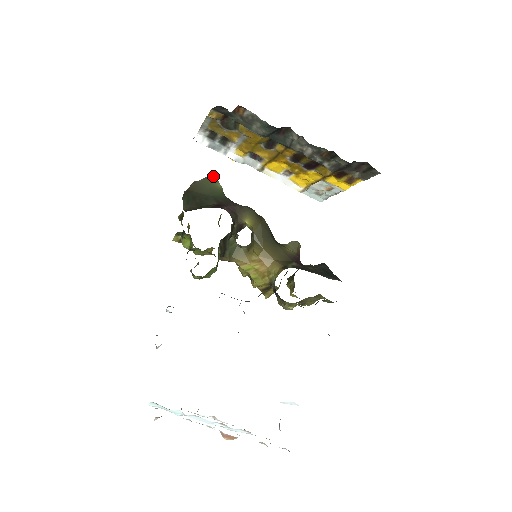
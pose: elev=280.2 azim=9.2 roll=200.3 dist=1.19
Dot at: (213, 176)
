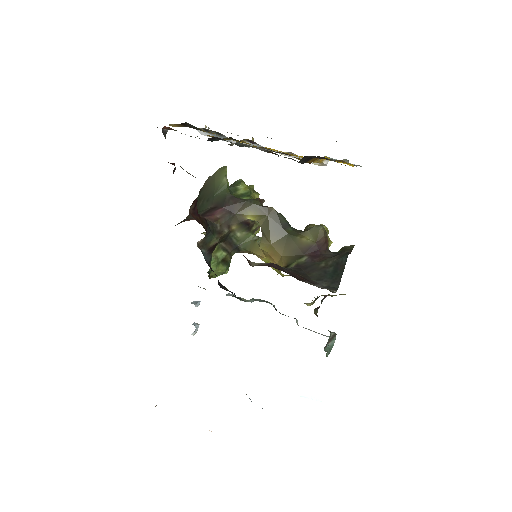
Dot at: (223, 168)
